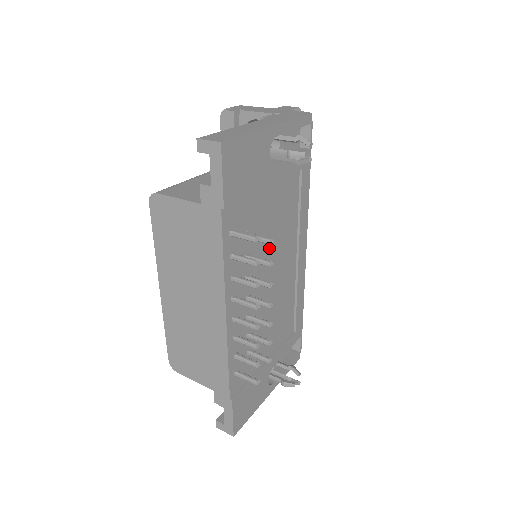
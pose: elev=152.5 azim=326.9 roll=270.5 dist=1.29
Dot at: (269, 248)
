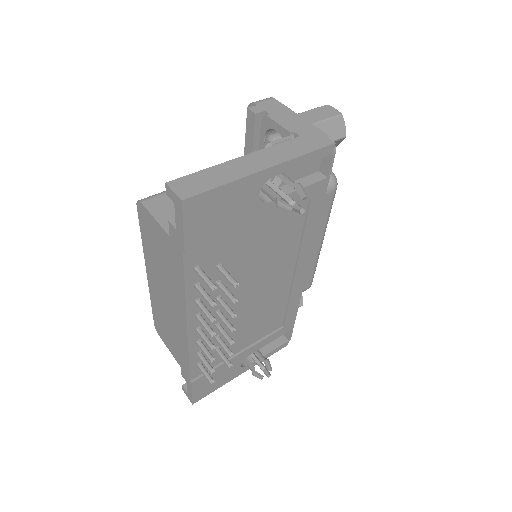
Dot at: (253, 270)
